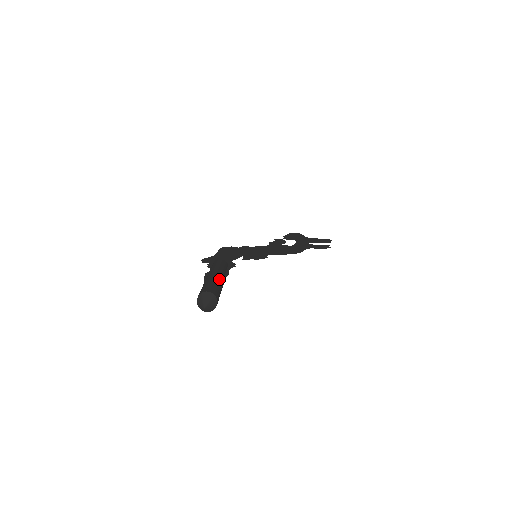
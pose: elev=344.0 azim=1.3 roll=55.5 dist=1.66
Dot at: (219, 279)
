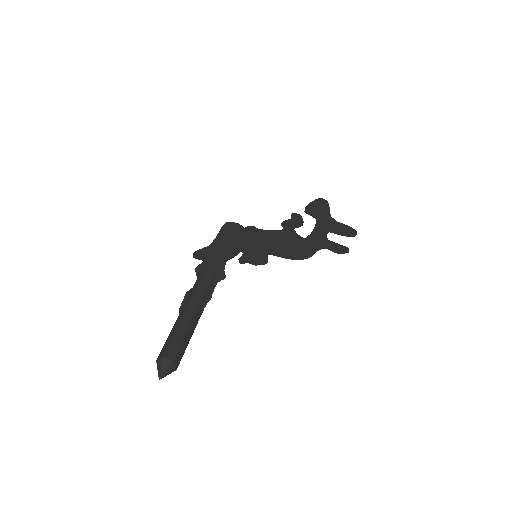
Dot at: (191, 322)
